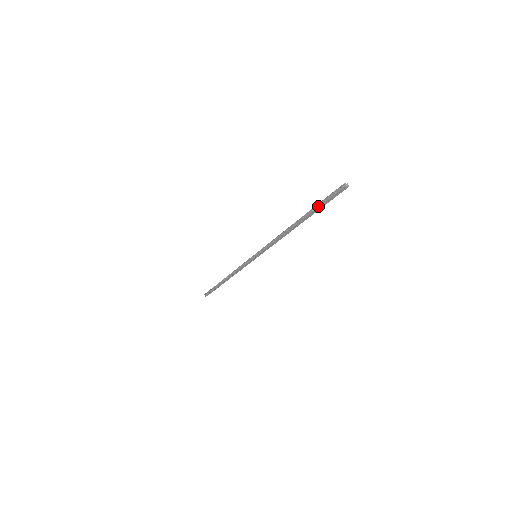
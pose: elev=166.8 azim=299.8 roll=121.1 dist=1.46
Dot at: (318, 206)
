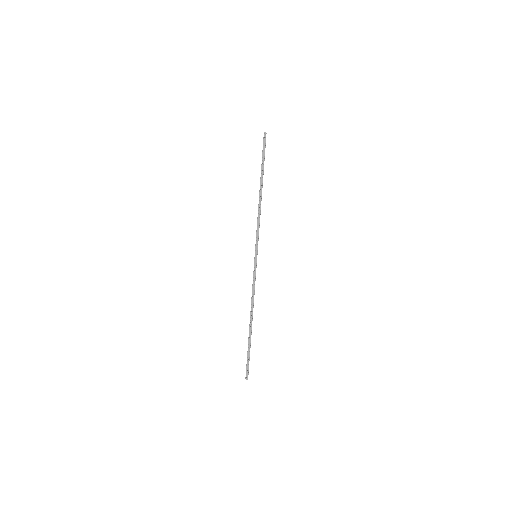
Dot at: (263, 160)
